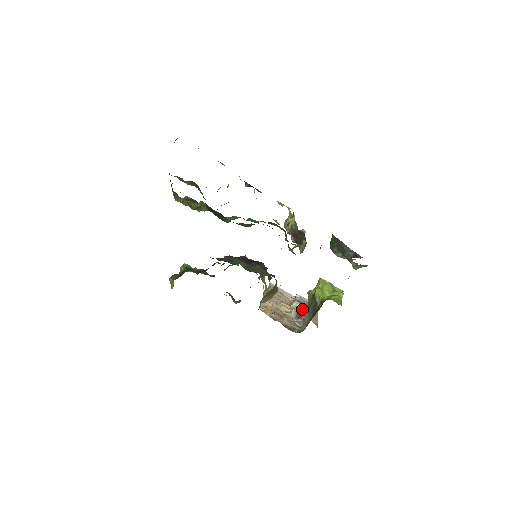
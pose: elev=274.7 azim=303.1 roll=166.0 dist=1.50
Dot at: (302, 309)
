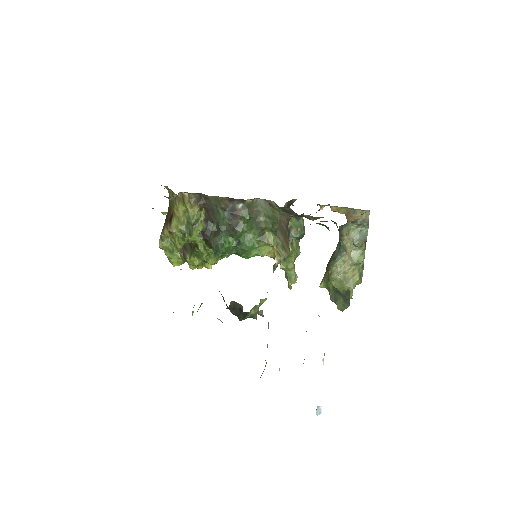
Dot at: occluded
